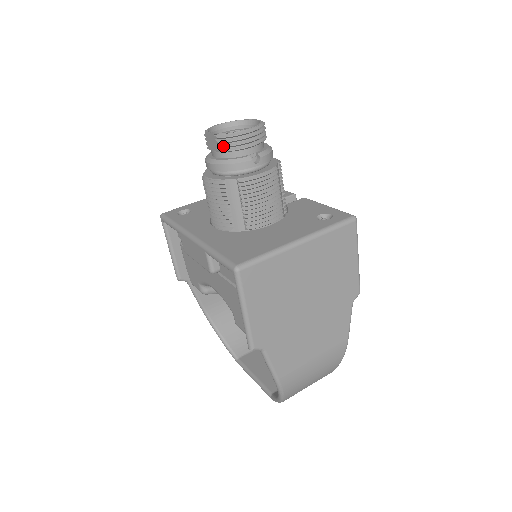
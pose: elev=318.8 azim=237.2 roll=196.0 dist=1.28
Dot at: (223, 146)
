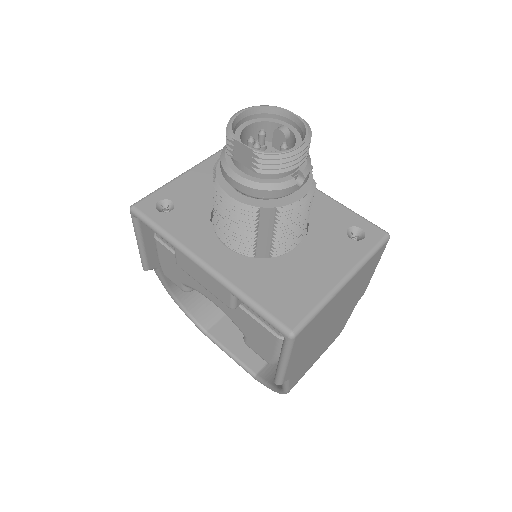
Dot at: (265, 168)
